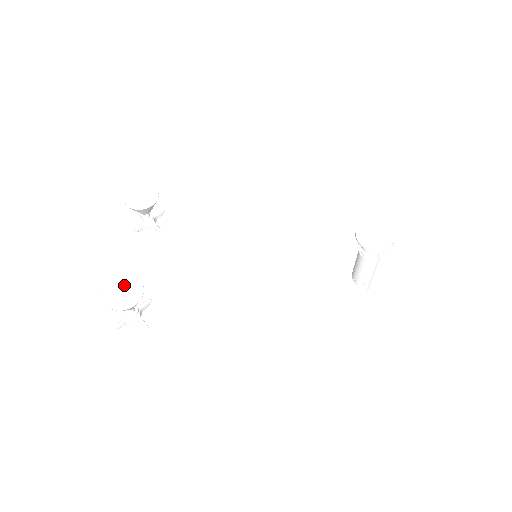
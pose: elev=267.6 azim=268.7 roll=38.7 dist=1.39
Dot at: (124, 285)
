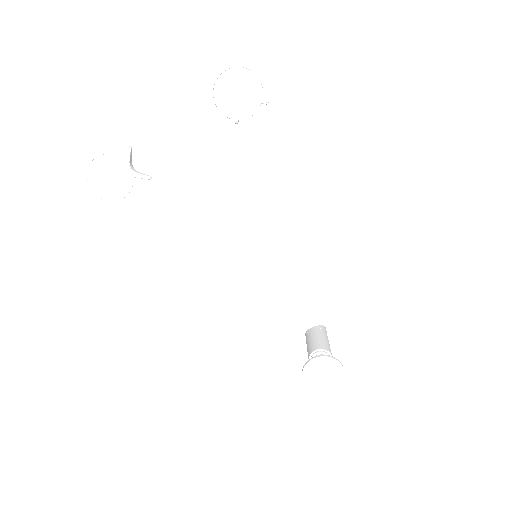
Dot at: (117, 172)
